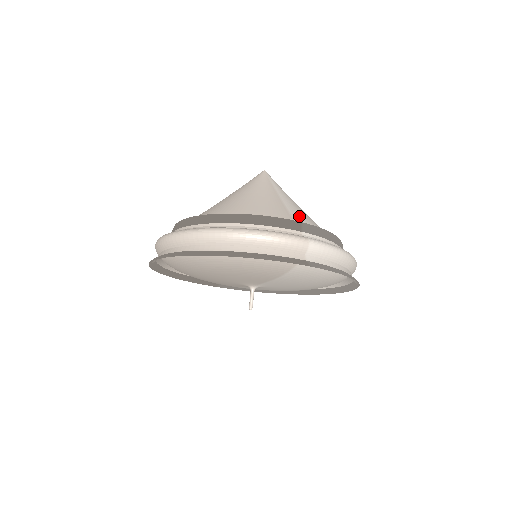
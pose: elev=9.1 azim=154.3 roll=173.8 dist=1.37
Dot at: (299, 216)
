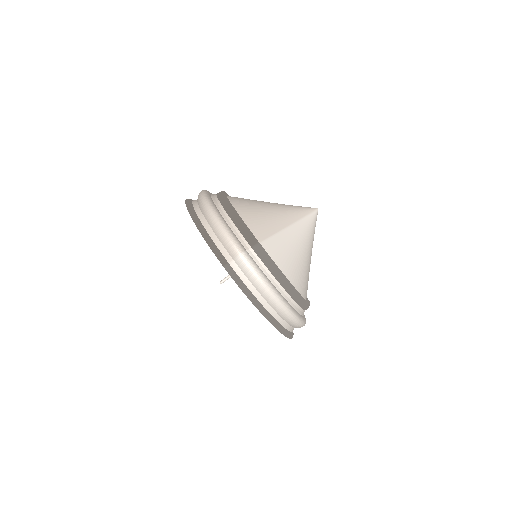
Dot at: (277, 244)
